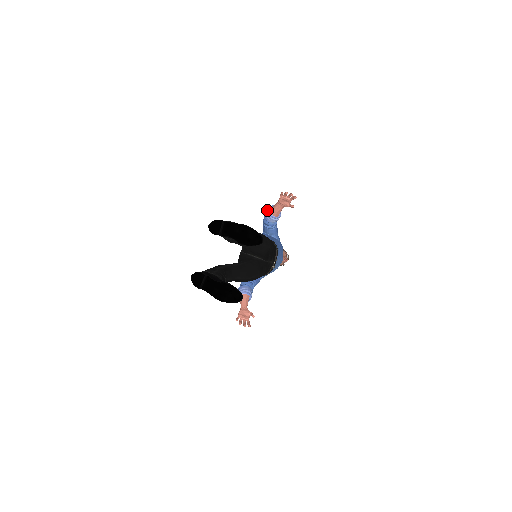
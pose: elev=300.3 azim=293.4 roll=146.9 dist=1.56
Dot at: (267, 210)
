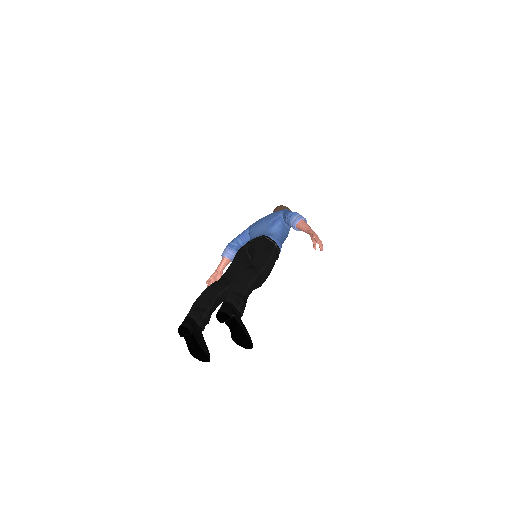
Dot at: (296, 218)
